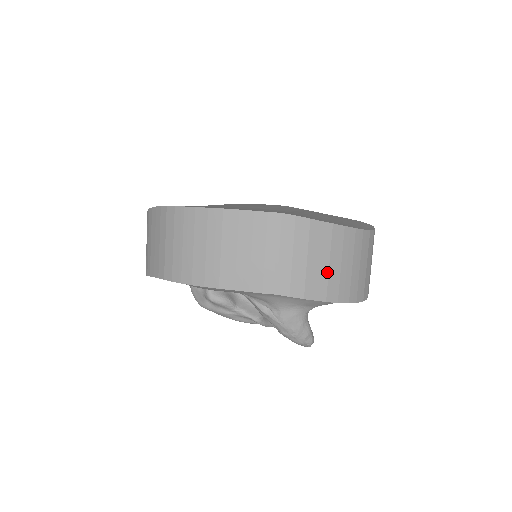
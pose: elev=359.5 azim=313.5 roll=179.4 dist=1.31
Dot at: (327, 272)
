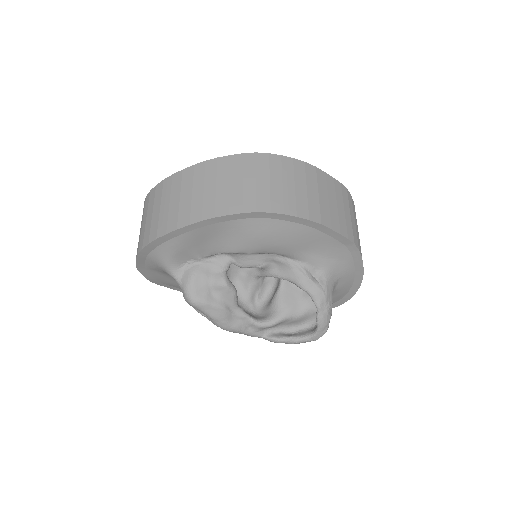
Dot at: occluded
